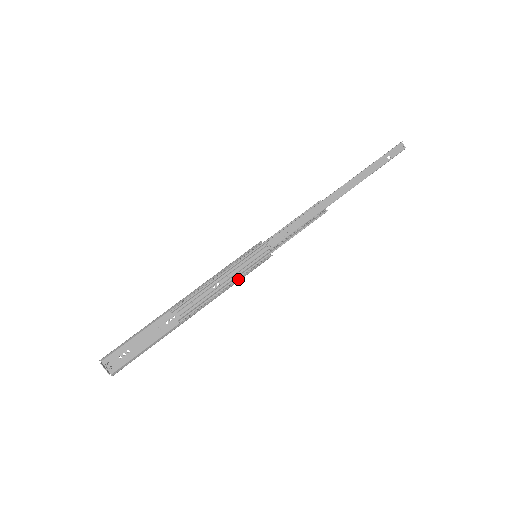
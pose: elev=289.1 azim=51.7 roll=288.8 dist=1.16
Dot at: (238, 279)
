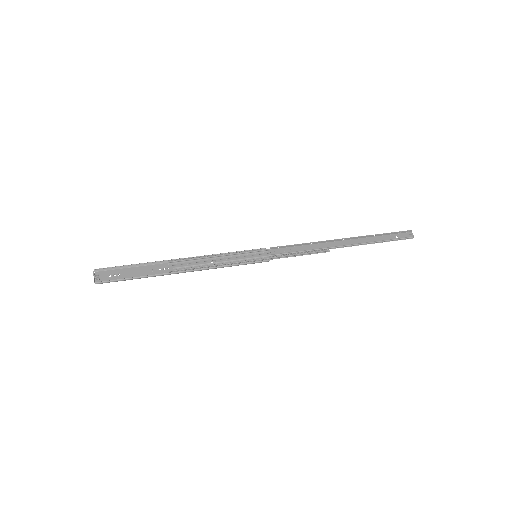
Dot at: (233, 264)
